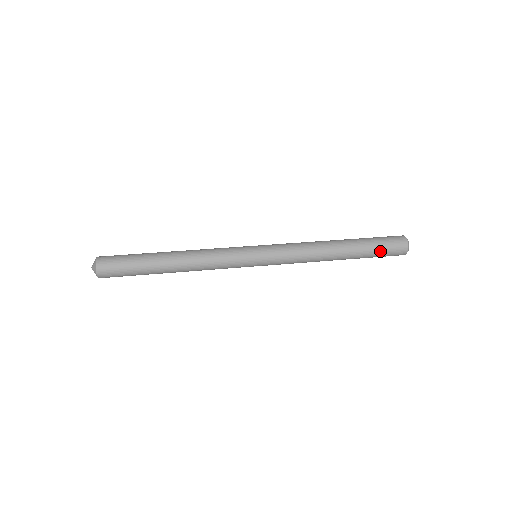
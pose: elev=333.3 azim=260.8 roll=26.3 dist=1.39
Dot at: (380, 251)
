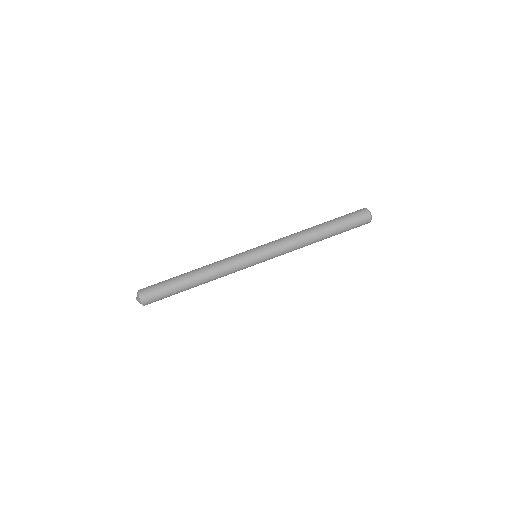
Dot at: occluded
